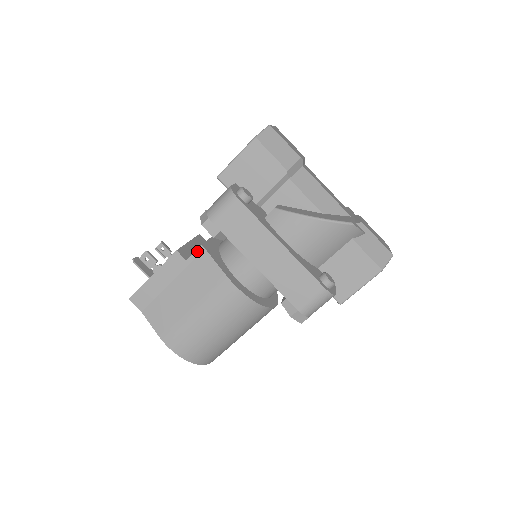
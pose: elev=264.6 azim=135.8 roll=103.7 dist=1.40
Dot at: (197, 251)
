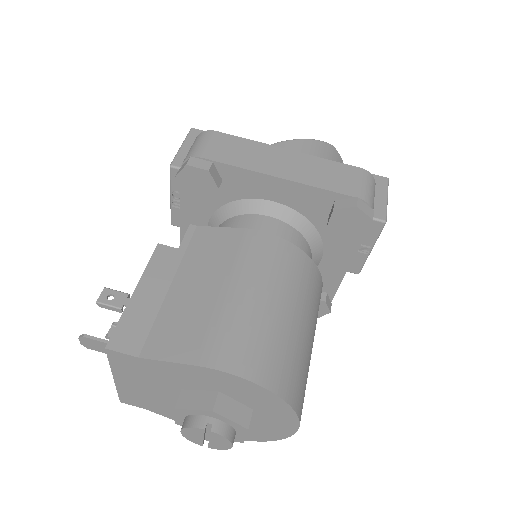
Dot at: (188, 233)
